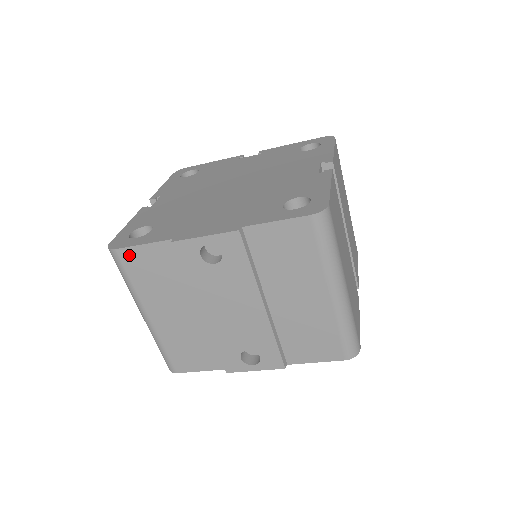
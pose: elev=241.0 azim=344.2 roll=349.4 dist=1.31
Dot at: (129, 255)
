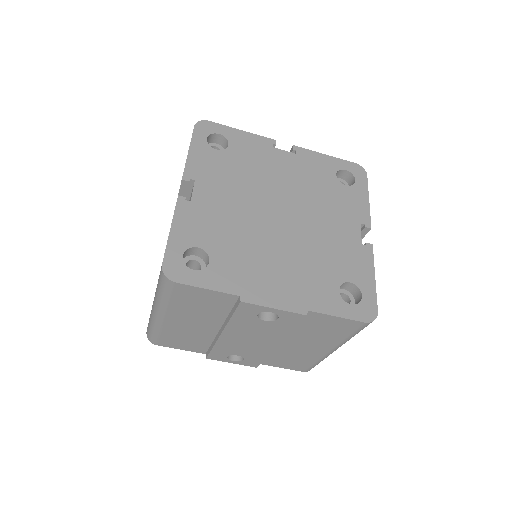
Dot at: (186, 289)
